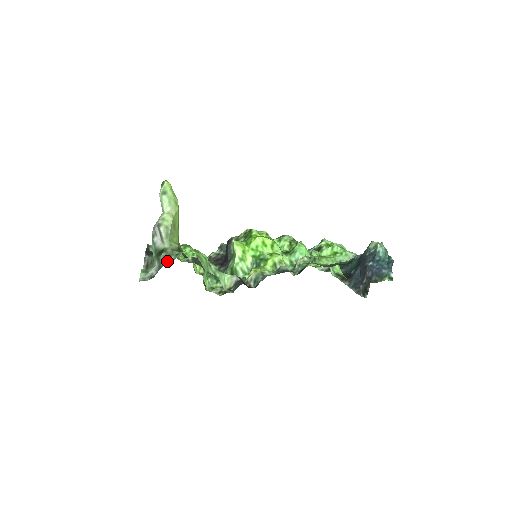
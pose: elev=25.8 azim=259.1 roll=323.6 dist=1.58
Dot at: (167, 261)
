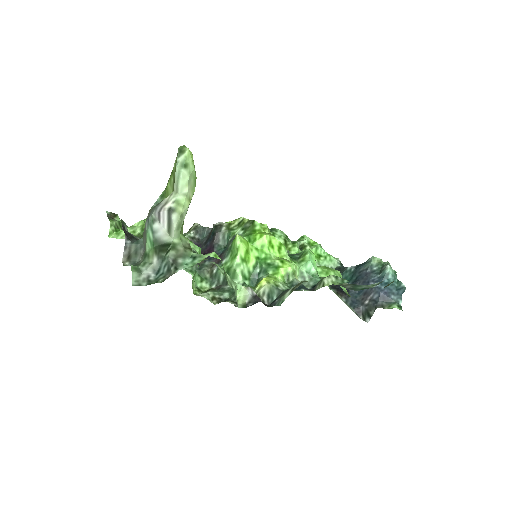
Dot at: (181, 265)
